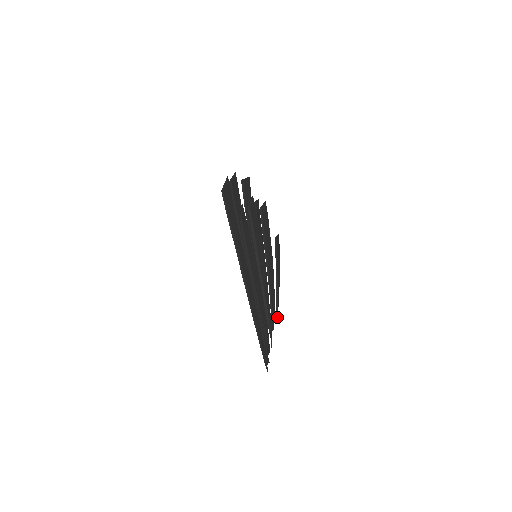
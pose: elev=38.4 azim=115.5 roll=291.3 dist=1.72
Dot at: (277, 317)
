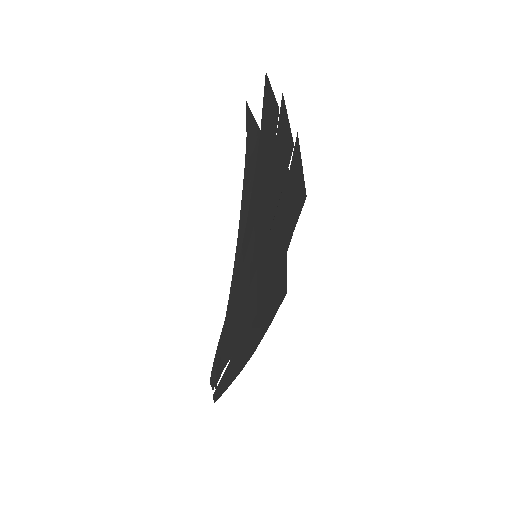
Dot at: occluded
